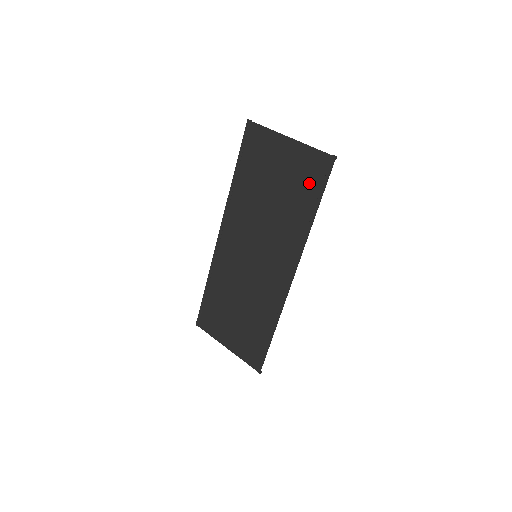
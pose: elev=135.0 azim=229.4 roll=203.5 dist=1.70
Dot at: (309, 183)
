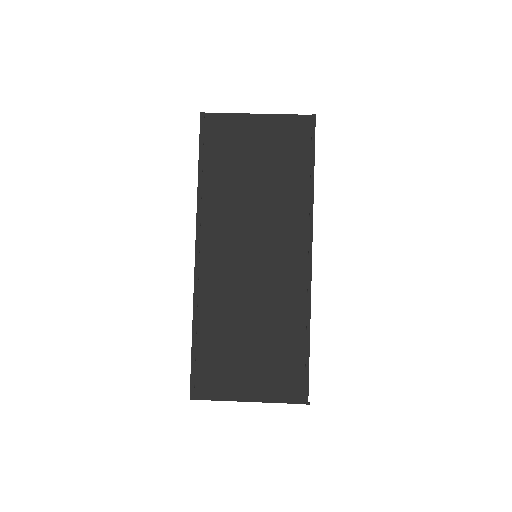
Dot at: (296, 149)
